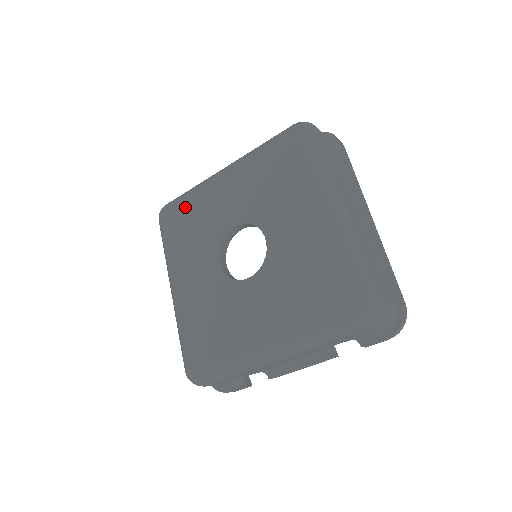
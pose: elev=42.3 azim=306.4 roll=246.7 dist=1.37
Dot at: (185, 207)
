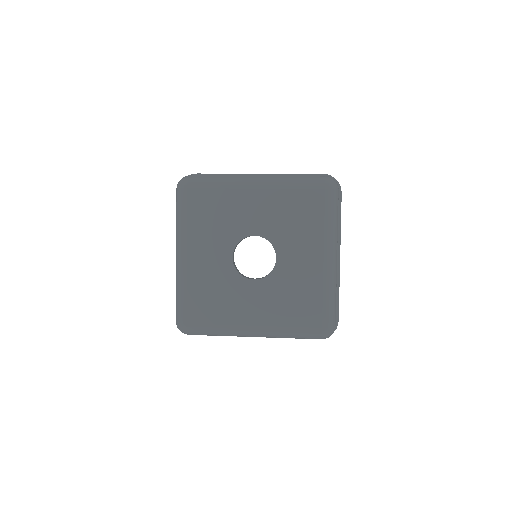
Dot at: (211, 194)
